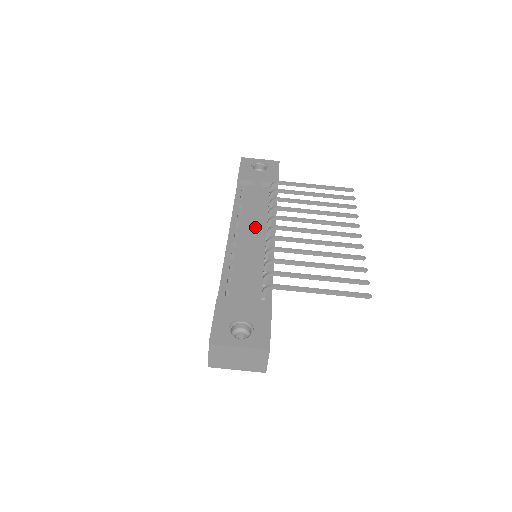
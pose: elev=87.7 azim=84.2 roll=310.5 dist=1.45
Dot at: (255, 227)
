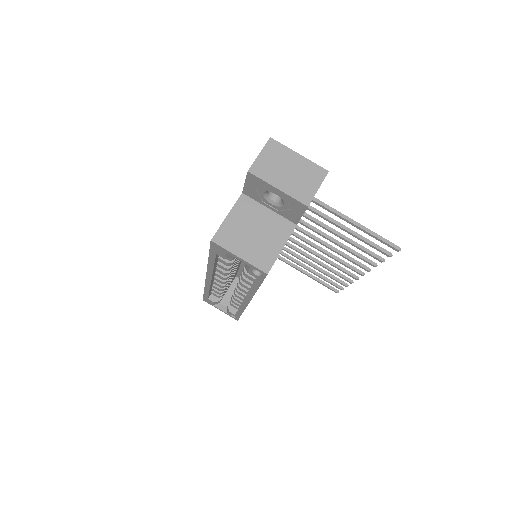
Dot at: occluded
